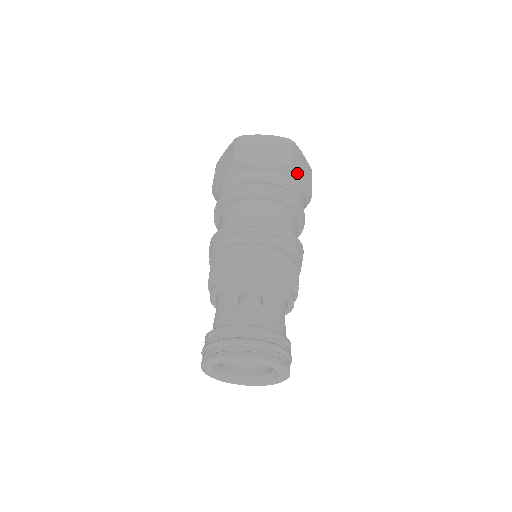
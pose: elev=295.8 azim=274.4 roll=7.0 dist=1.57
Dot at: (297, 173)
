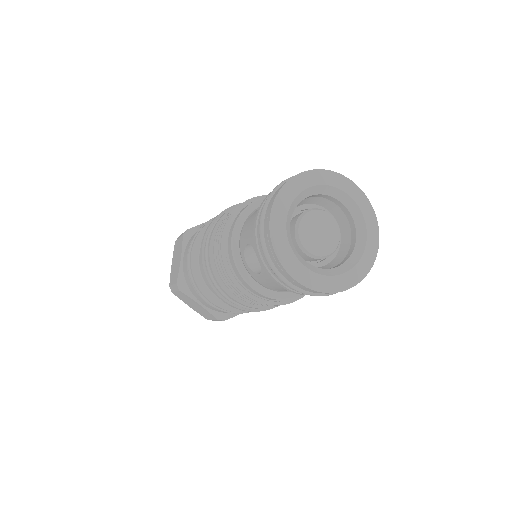
Dot at: occluded
